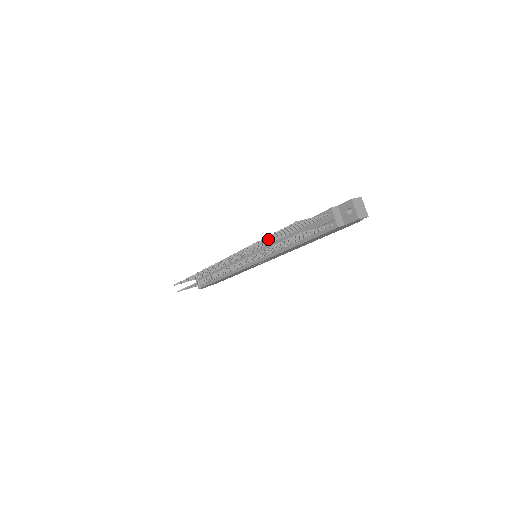
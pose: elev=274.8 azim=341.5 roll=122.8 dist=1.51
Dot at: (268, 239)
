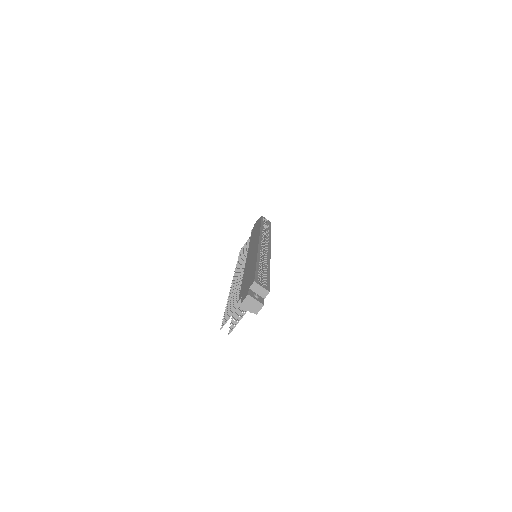
Dot at: occluded
